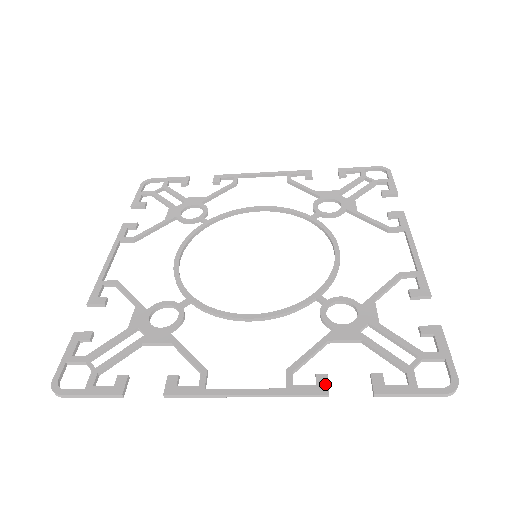
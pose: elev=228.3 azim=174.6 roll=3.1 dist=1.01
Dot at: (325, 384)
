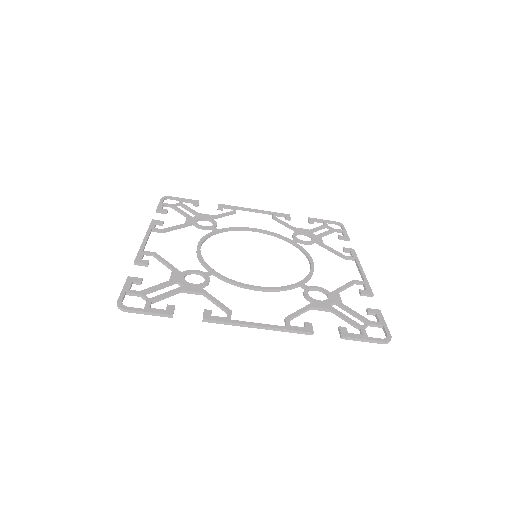
Dot at: (311, 327)
